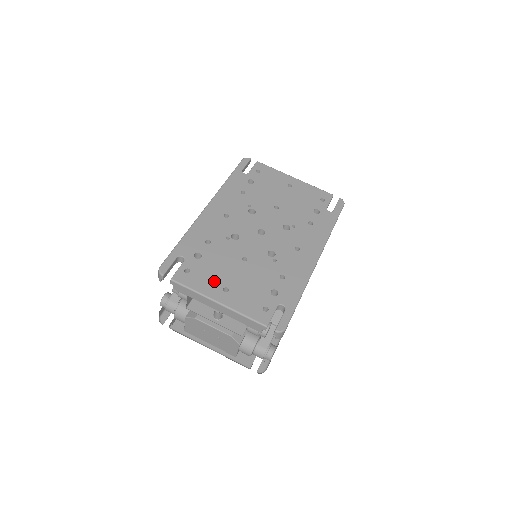
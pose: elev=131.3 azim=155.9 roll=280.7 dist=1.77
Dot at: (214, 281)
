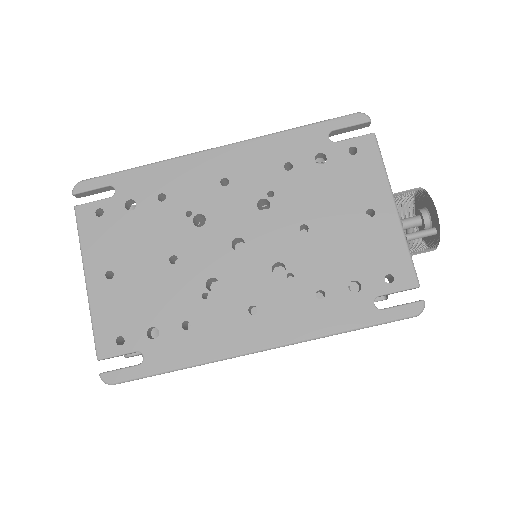
Dot at: (110, 252)
